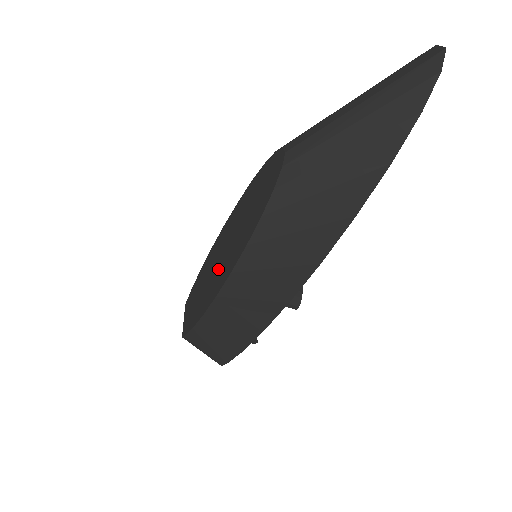
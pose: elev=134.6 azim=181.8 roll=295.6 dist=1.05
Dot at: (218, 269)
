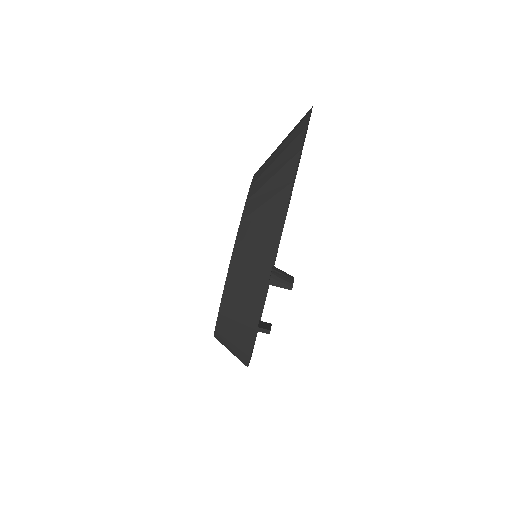
Dot at: occluded
